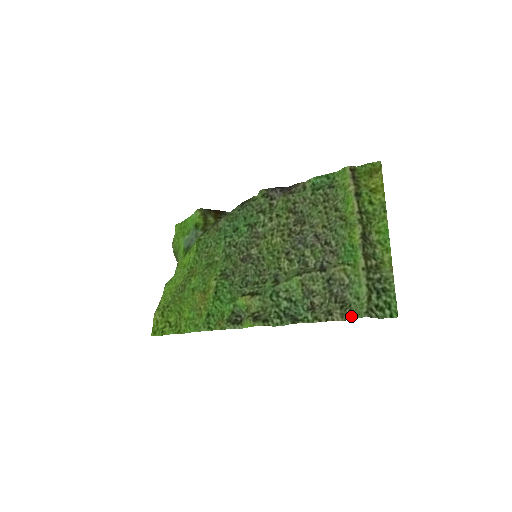
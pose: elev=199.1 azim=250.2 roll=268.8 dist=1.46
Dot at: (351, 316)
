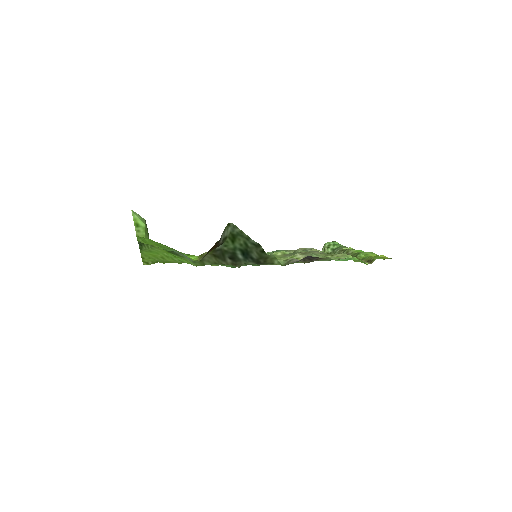
Dot at: occluded
